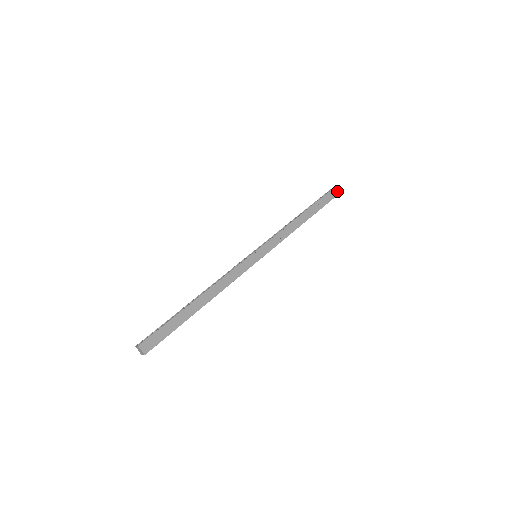
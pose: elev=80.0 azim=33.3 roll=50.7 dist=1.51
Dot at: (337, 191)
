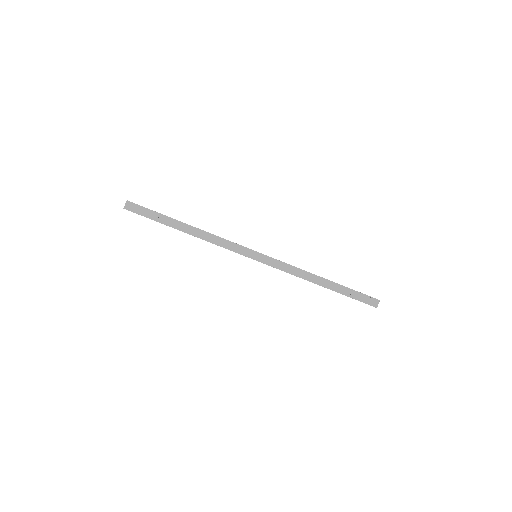
Dot at: (375, 303)
